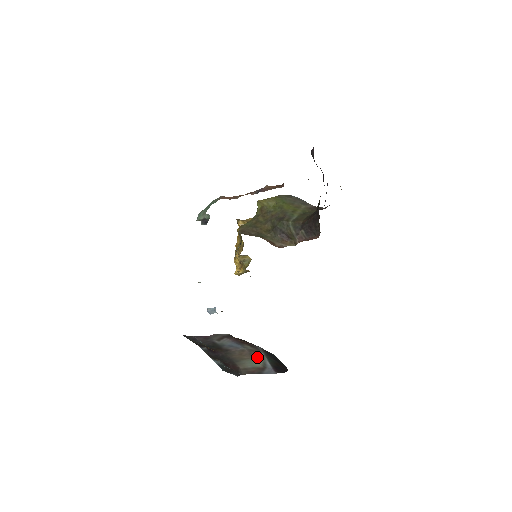
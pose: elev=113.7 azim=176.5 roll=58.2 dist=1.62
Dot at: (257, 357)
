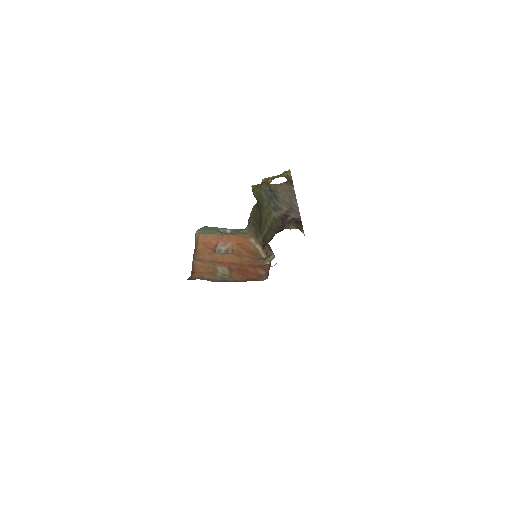
Dot at: occluded
